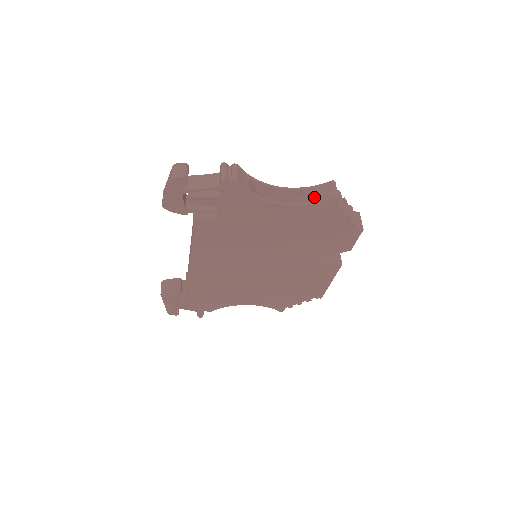
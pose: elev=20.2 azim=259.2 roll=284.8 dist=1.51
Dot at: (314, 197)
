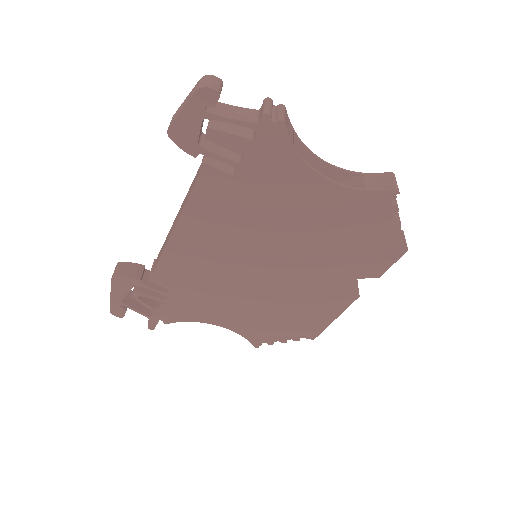
Dot at: (366, 184)
